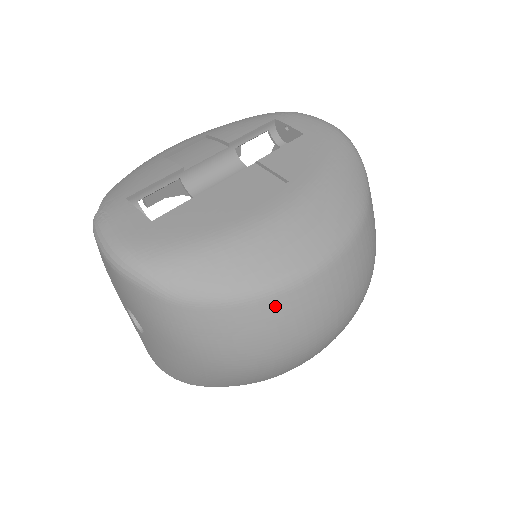
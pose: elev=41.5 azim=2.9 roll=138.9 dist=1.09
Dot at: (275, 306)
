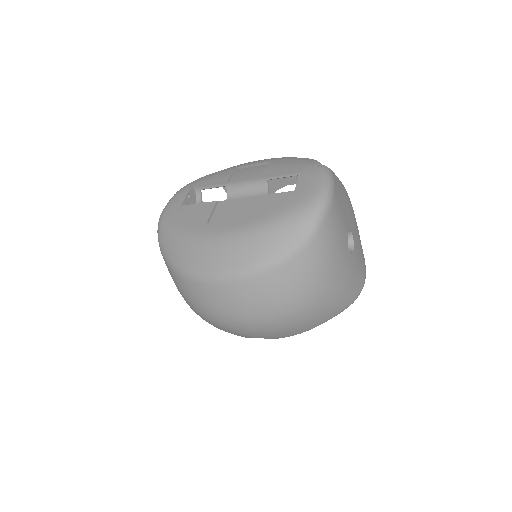
Dot at: (187, 284)
